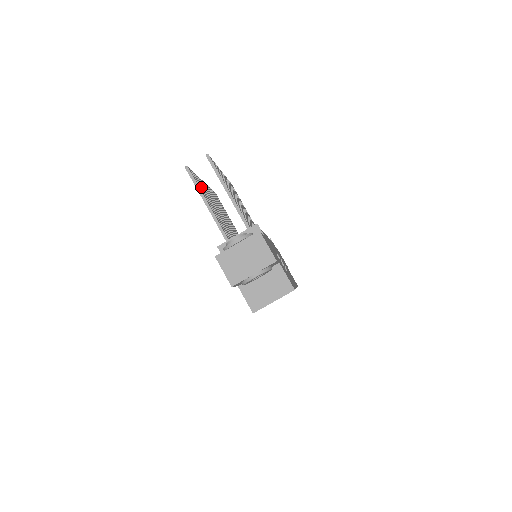
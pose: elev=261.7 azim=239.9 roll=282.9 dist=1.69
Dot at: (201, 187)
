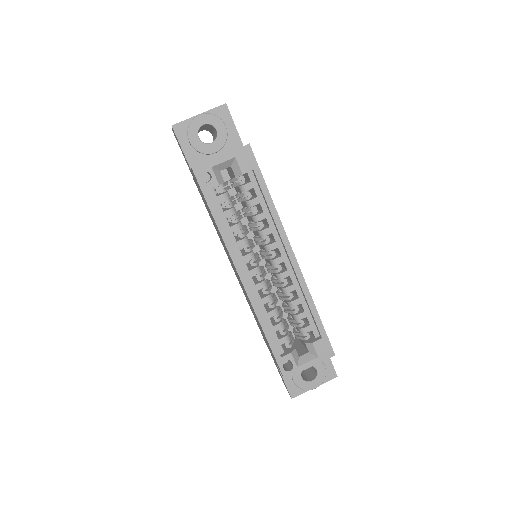
Dot at: occluded
